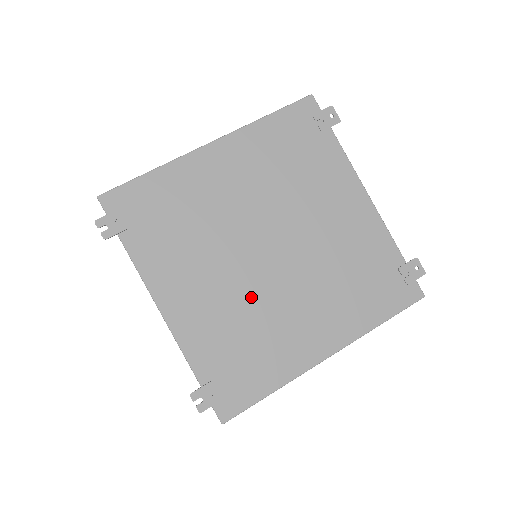
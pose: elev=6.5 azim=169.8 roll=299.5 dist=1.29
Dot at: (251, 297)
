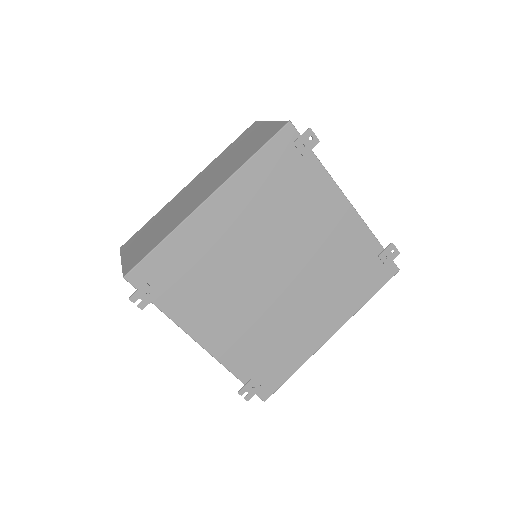
Dot at: (268, 314)
